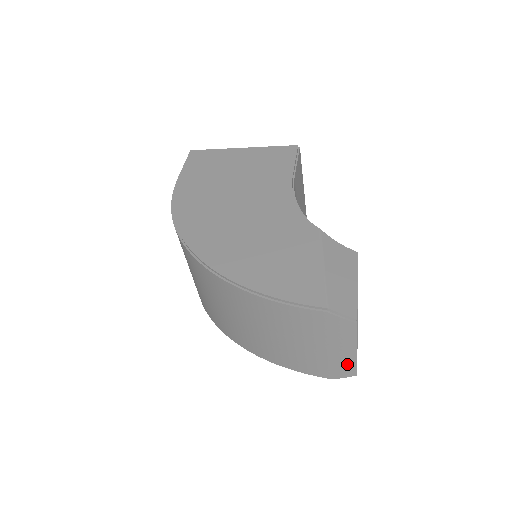
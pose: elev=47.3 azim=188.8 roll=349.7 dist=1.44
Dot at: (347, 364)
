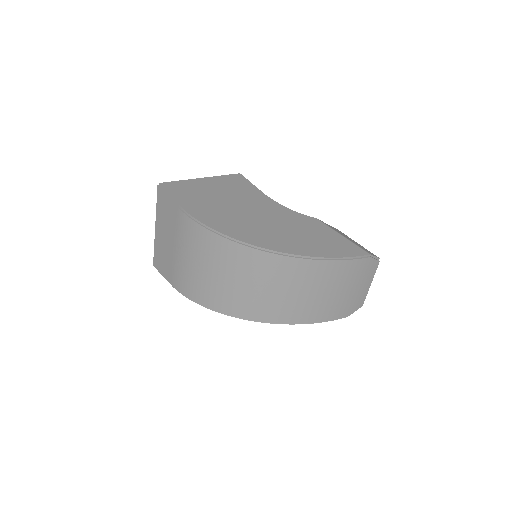
Dot at: (362, 298)
